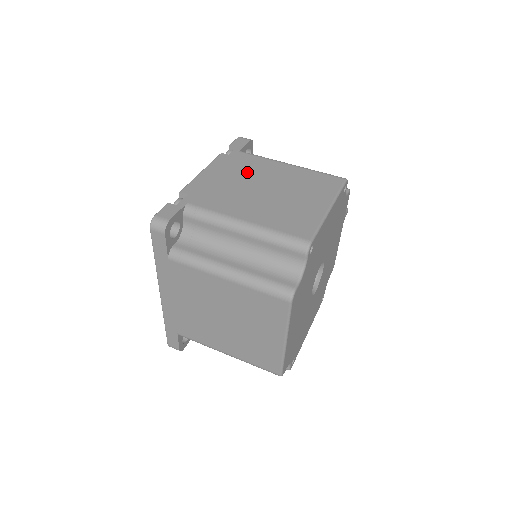
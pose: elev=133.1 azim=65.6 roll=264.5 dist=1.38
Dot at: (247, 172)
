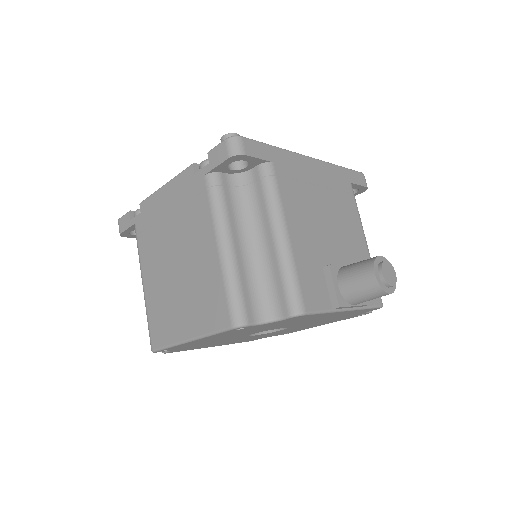
Dot at: (184, 222)
